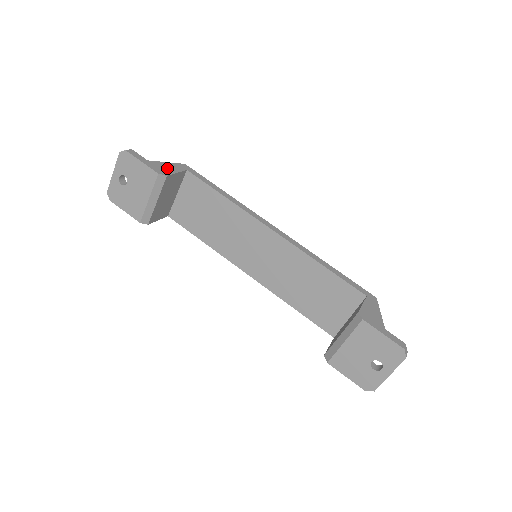
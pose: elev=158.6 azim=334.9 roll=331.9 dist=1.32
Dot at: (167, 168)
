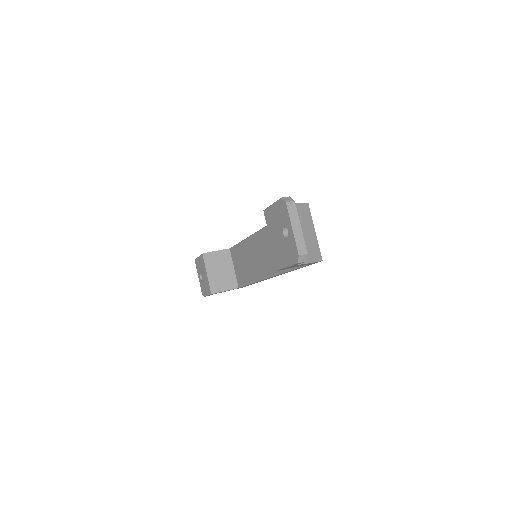
Dot at: occluded
